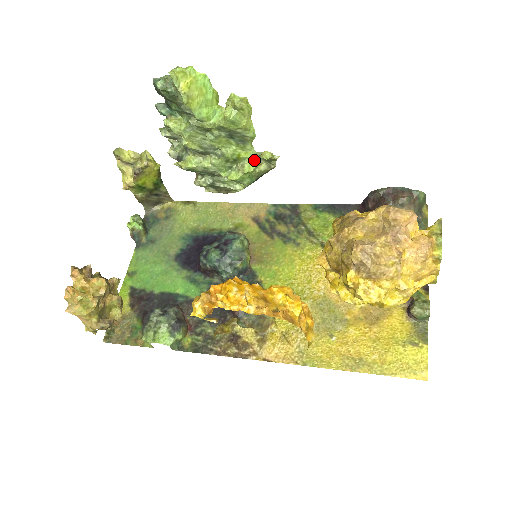
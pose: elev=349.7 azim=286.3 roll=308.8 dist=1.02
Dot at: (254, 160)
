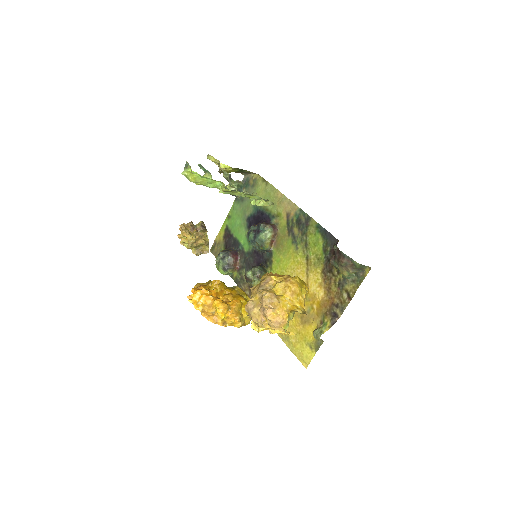
Dot at: occluded
